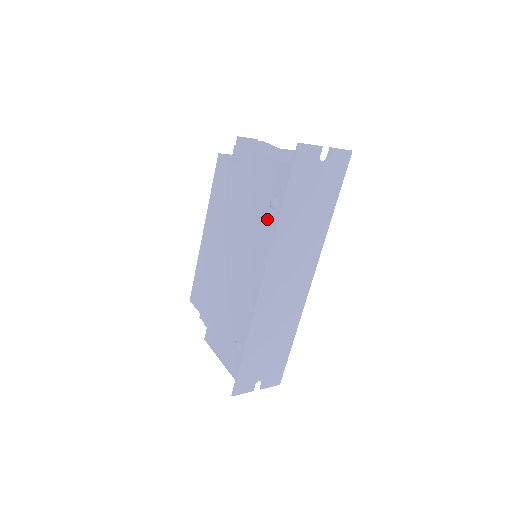
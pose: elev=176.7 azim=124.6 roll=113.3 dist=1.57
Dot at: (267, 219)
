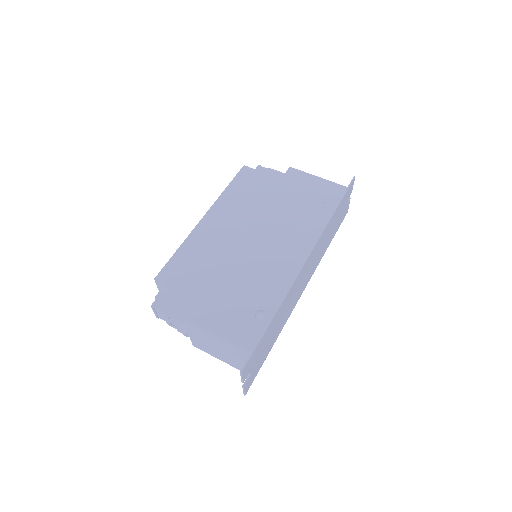
Dot at: (317, 214)
